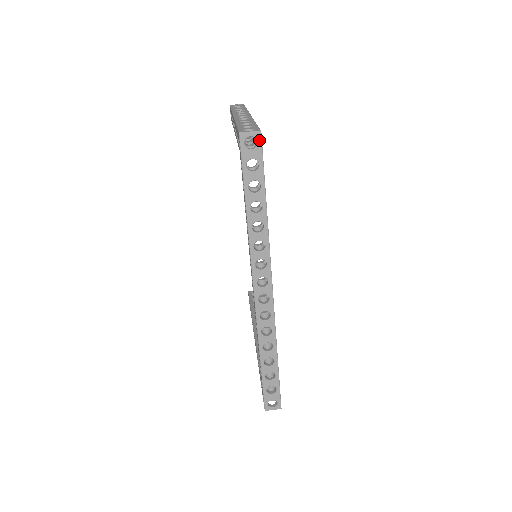
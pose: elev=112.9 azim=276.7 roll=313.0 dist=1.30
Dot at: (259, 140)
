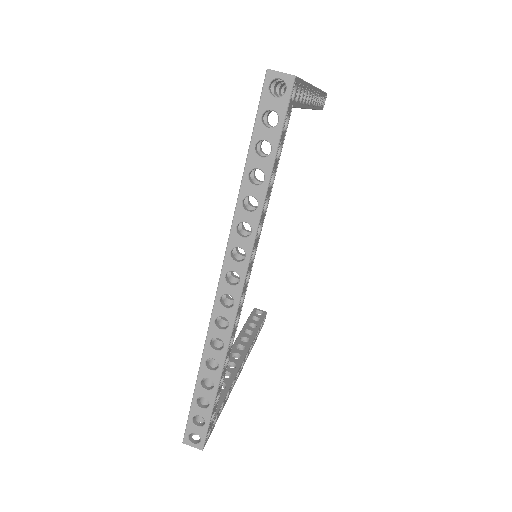
Dot at: (289, 88)
